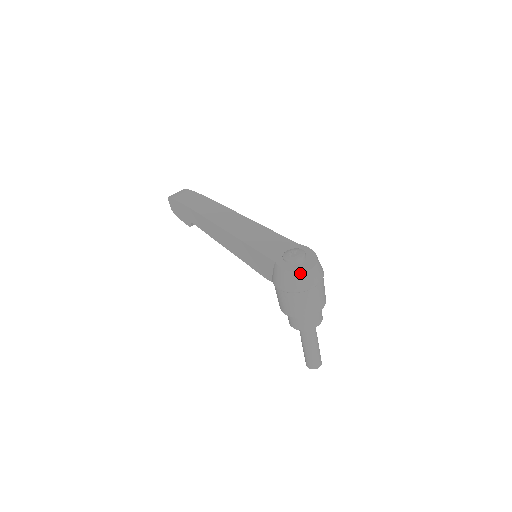
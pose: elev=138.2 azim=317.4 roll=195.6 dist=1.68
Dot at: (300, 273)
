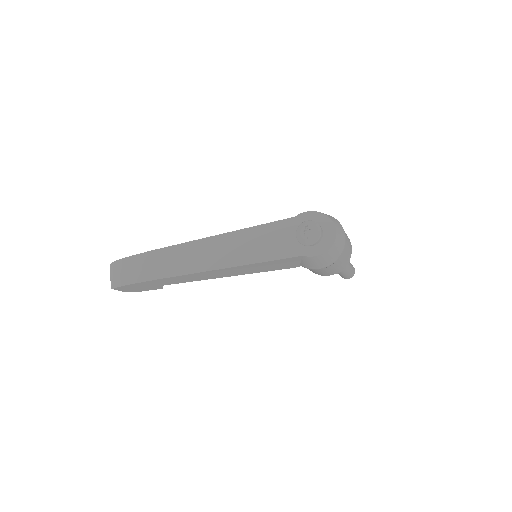
Dot at: (333, 245)
